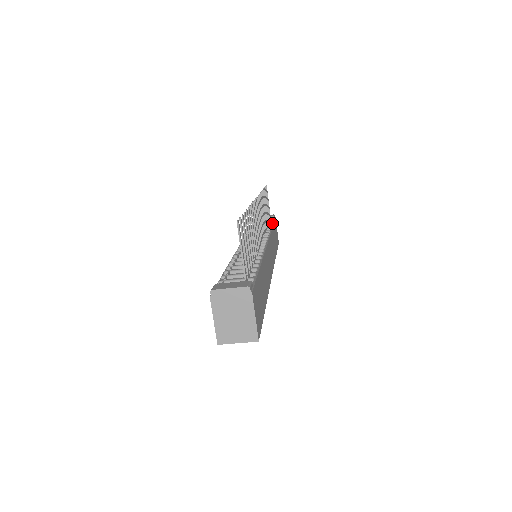
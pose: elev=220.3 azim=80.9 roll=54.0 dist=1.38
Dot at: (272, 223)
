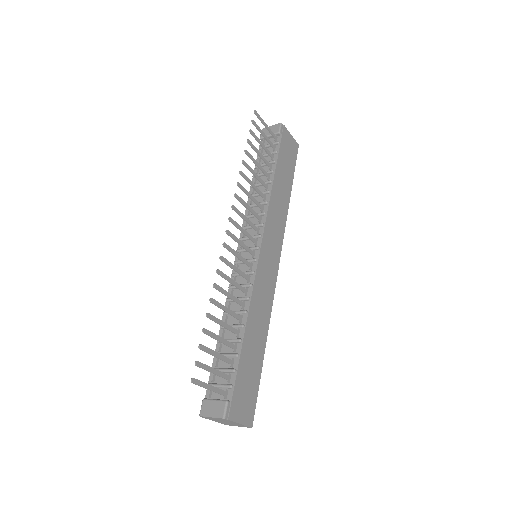
Dot at: (274, 162)
